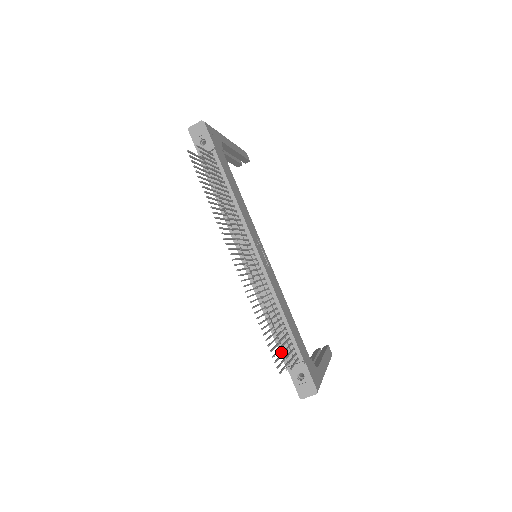
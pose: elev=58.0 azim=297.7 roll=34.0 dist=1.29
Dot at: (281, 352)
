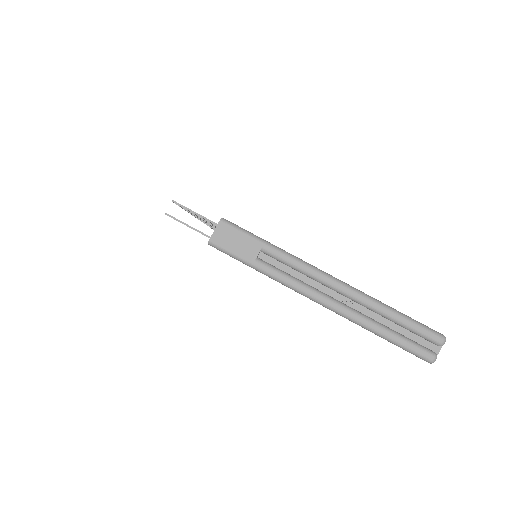
Dot at: occluded
